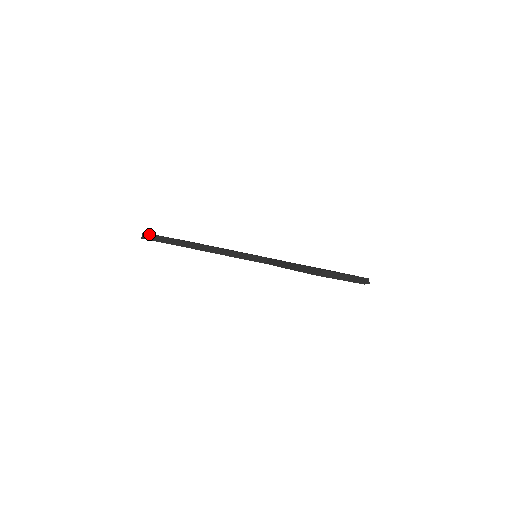
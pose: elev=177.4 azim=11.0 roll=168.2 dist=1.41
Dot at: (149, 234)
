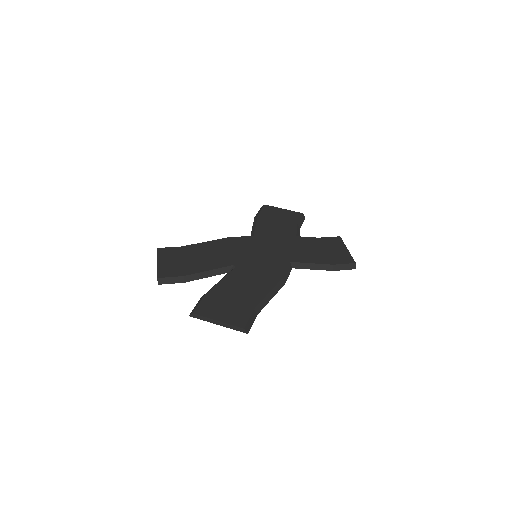
Dot at: (246, 325)
